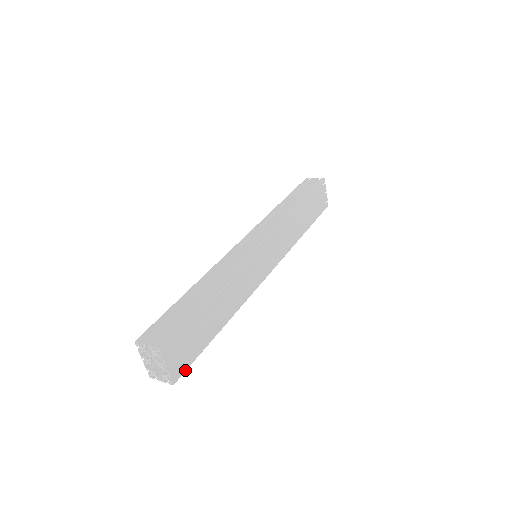
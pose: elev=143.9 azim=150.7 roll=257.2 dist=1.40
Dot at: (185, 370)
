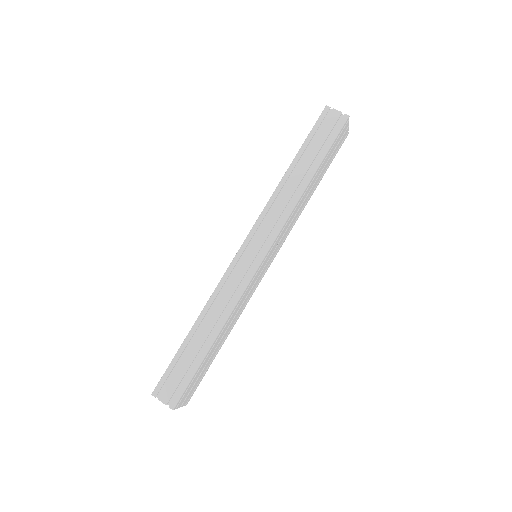
Dot at: occluded
